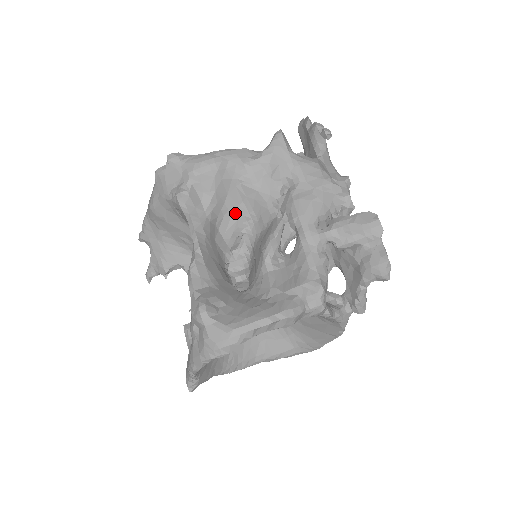
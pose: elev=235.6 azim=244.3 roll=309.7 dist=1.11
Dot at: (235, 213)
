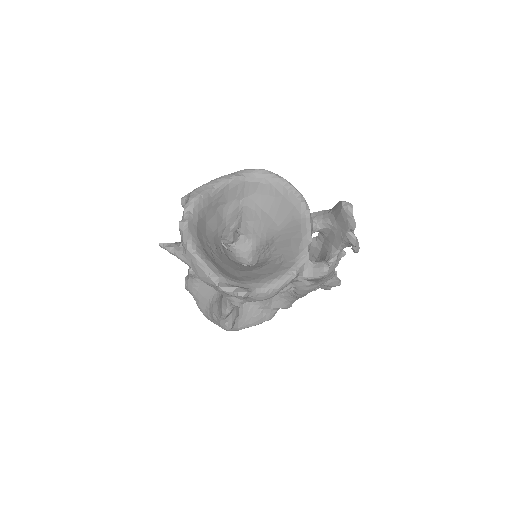
Dot at: occluded
